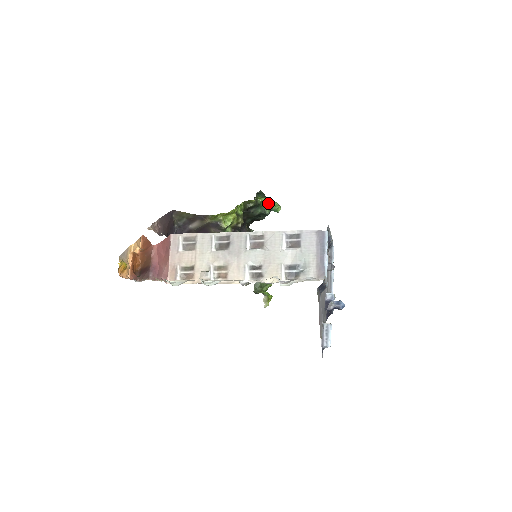
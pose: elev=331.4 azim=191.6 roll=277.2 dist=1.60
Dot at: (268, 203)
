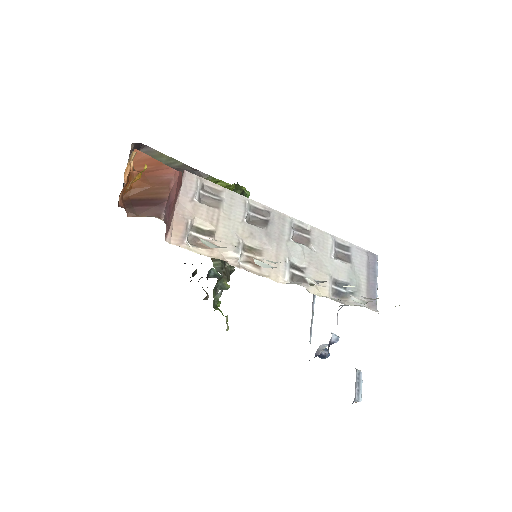
Dot at: occluded
